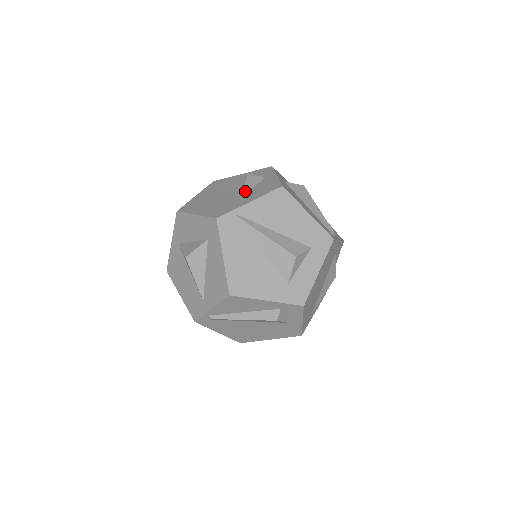
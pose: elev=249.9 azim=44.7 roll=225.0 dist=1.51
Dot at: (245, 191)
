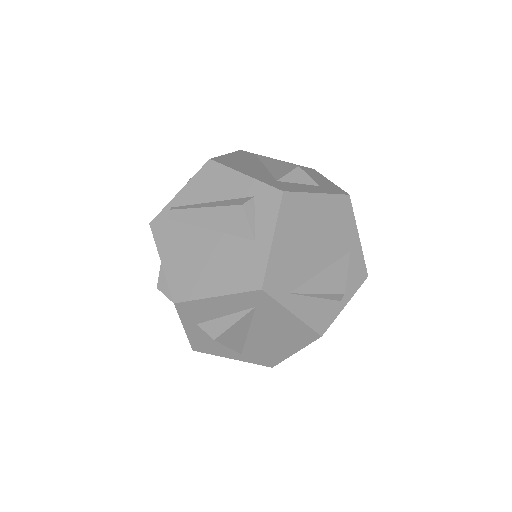
Dot at: occluded
